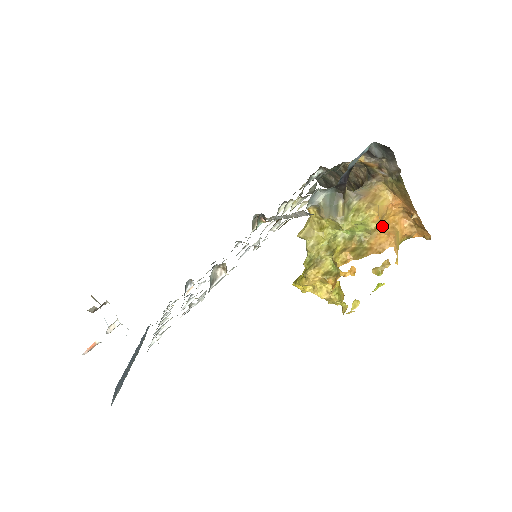
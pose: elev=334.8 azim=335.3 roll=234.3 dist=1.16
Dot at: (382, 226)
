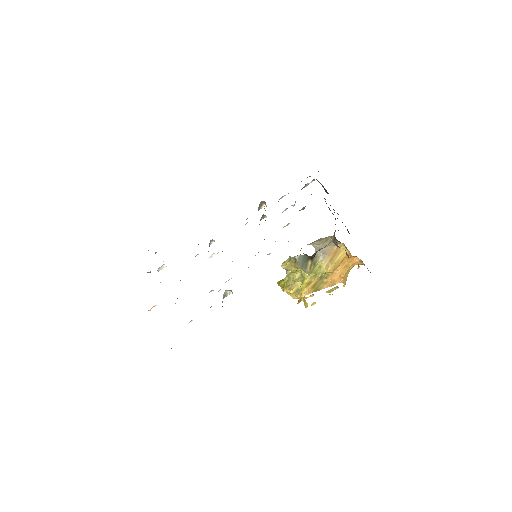
Dot at: (338, 268)
